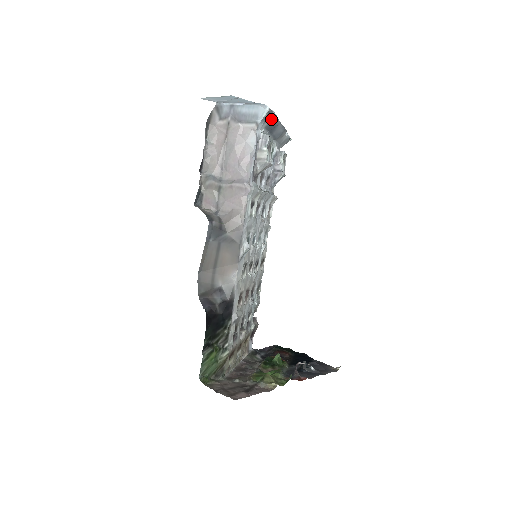
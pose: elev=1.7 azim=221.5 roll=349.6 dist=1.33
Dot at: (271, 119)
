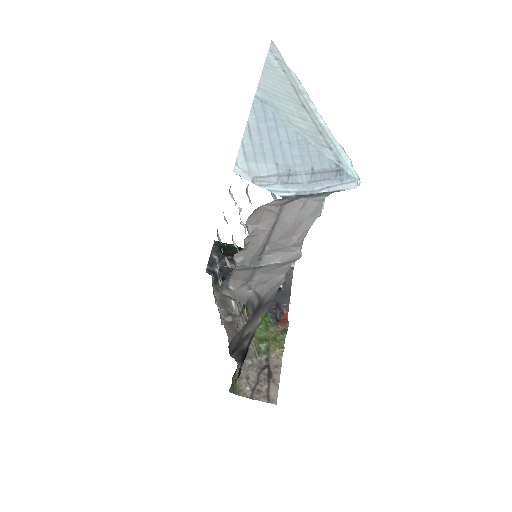
Dot at: occluded
